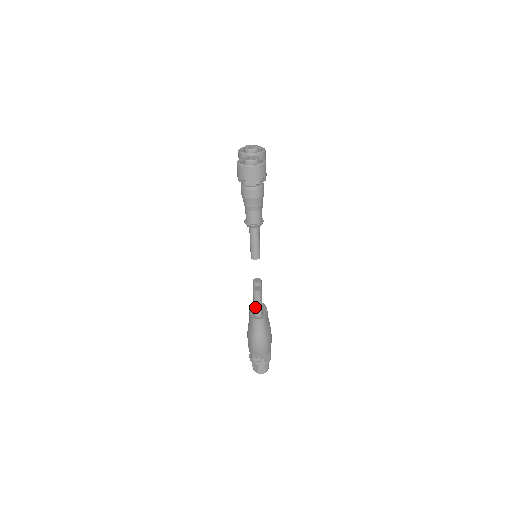
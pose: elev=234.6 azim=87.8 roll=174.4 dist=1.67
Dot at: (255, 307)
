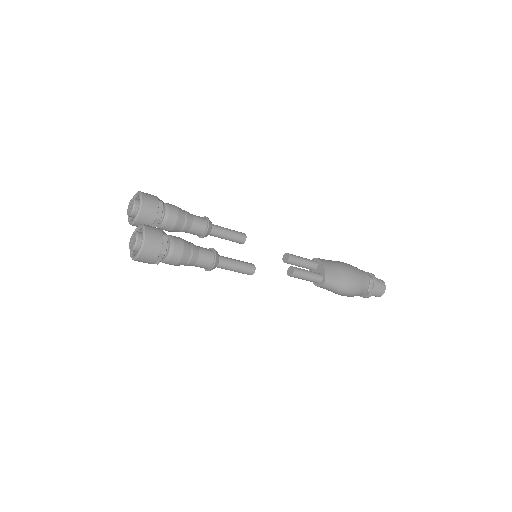
Dot at: occluded
